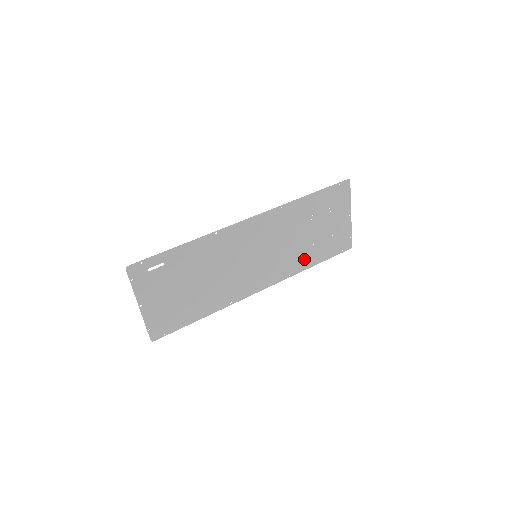
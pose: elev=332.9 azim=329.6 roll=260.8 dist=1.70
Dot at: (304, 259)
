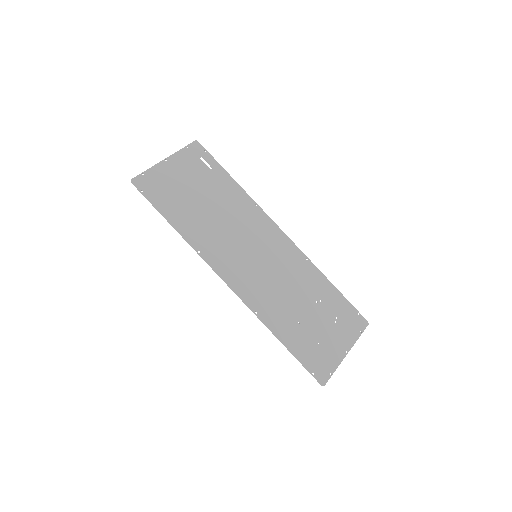
Dot at: (280, 320)
